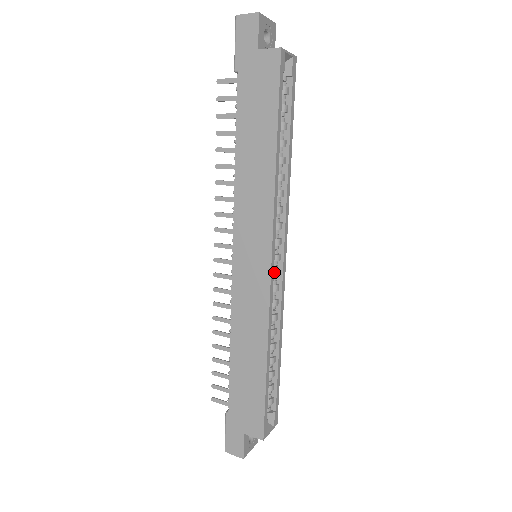
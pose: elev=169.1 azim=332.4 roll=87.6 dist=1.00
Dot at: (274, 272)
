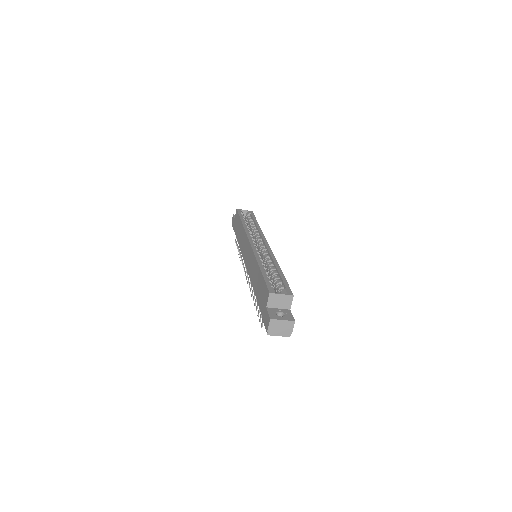
Dot at: (262, 250)
